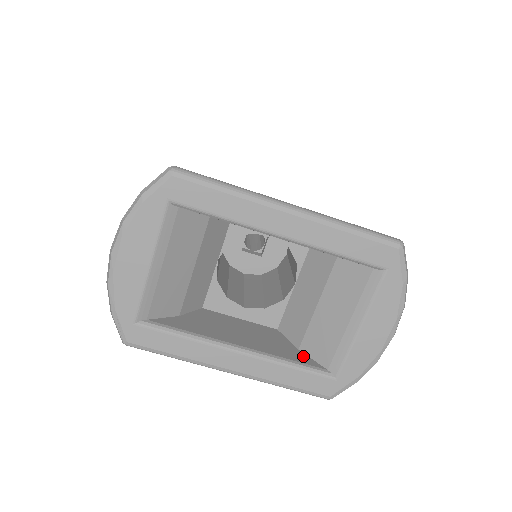
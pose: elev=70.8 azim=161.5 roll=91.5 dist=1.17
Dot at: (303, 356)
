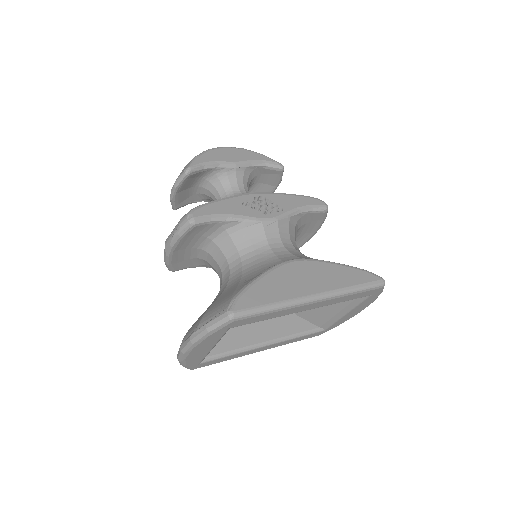
Dot at: (303, 322)
